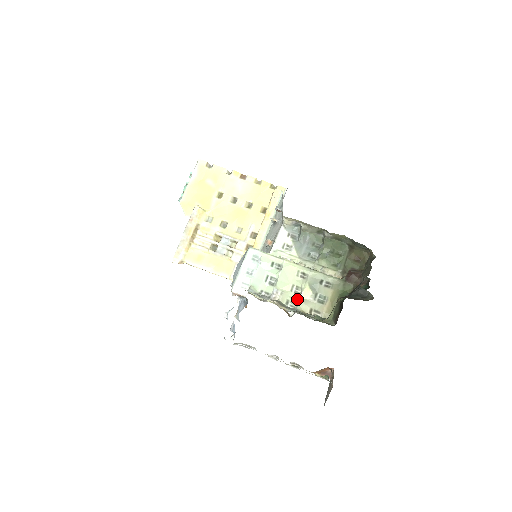
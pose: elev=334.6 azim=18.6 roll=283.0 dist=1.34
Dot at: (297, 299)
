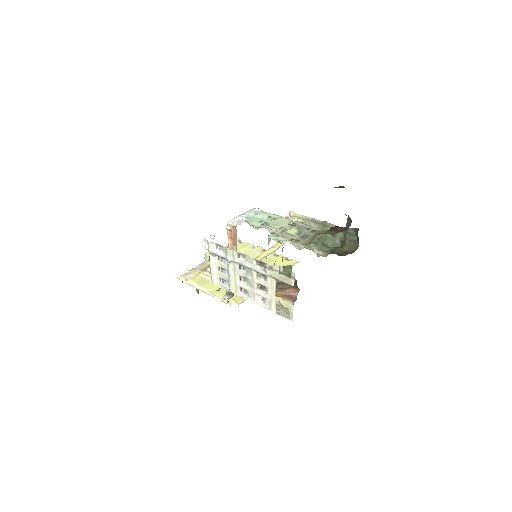
Dot at: (282, 232)
